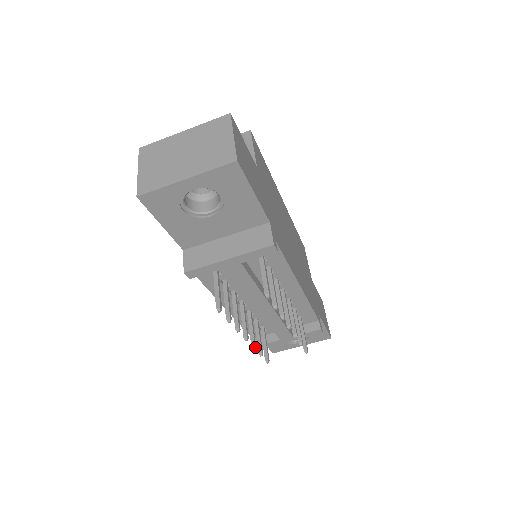
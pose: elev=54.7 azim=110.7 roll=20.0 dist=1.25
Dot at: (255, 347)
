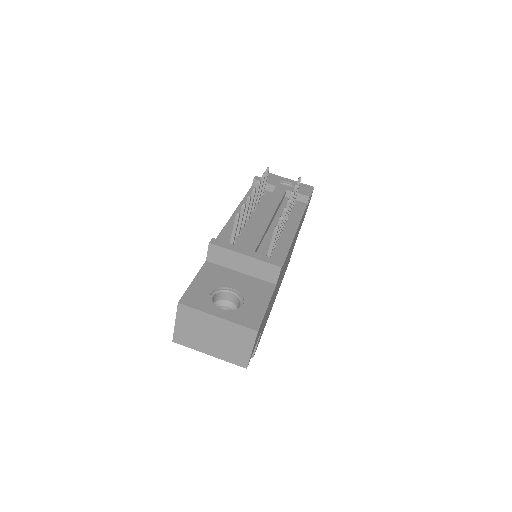
Dot at: (250, 197)
